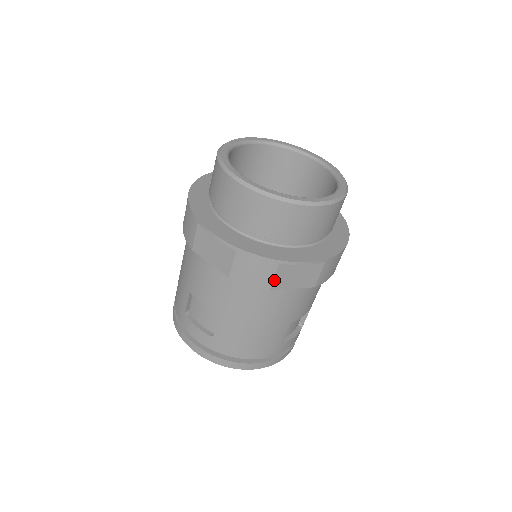
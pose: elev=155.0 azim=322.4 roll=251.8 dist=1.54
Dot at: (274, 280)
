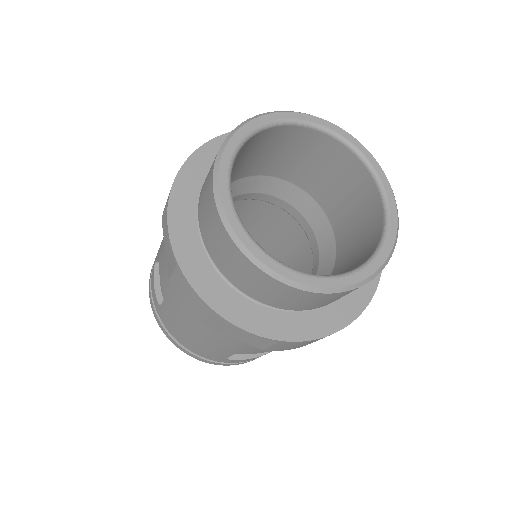
Dot at: (207, 320)
